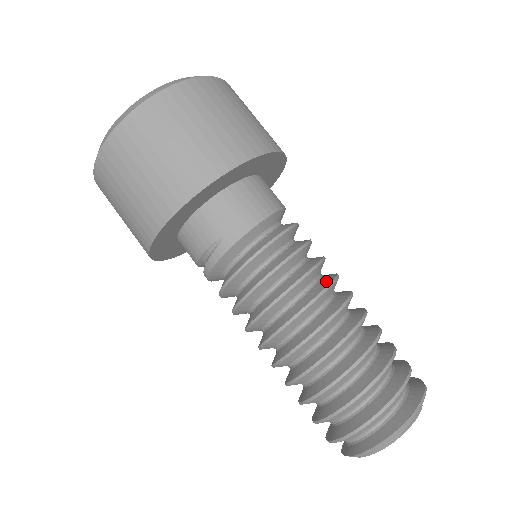
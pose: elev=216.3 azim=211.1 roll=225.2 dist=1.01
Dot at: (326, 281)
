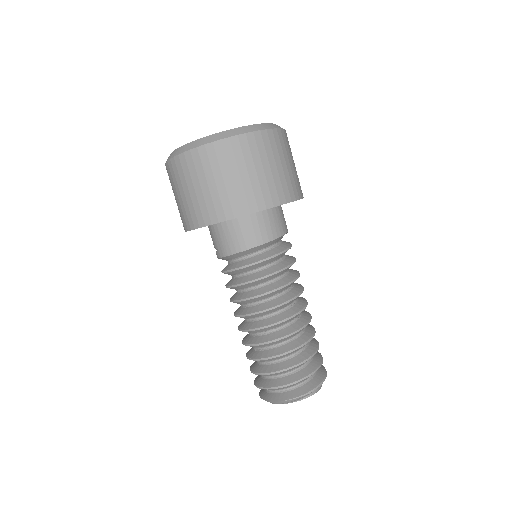
Dot at: (271, 304)
